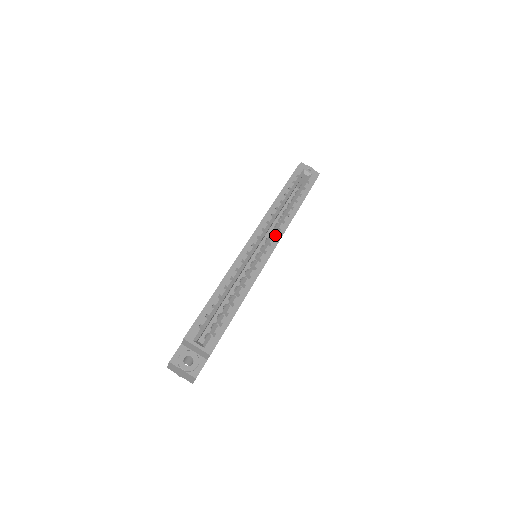
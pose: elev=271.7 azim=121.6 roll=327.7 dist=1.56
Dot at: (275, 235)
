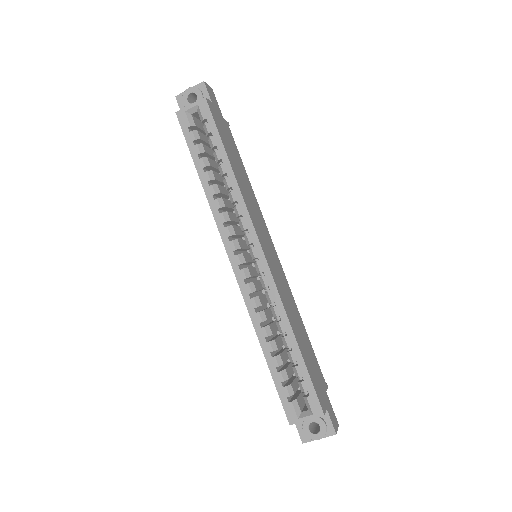
Dot at: (245, 229)
